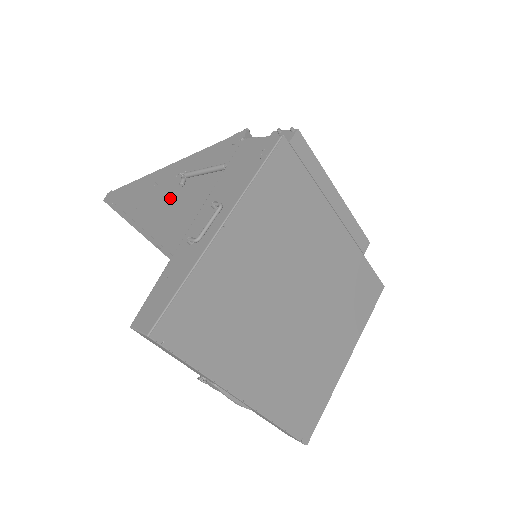
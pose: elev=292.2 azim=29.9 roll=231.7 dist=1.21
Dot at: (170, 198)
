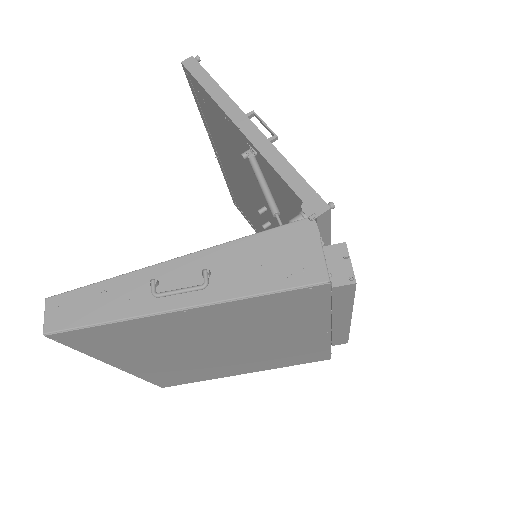
Dot at: (234, 138)
